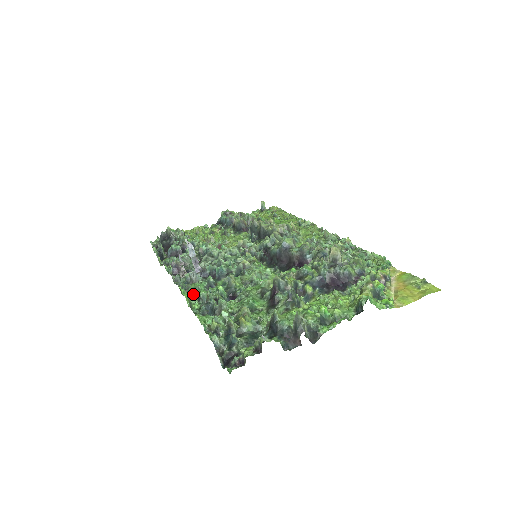
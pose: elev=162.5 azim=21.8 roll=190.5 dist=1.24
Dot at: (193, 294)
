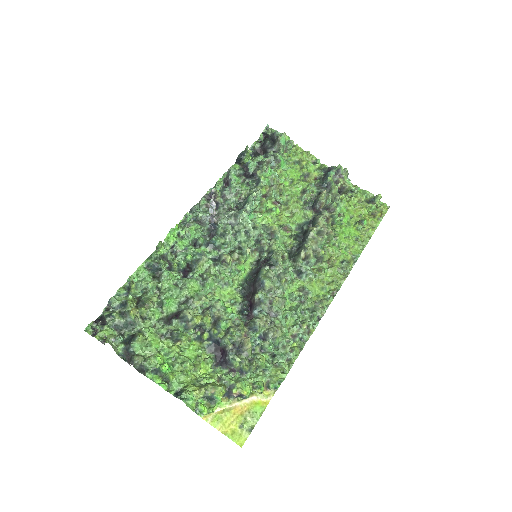
Dot at: (180, 236)
